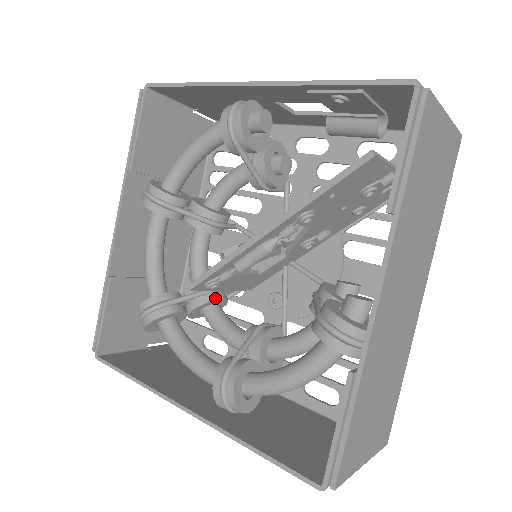
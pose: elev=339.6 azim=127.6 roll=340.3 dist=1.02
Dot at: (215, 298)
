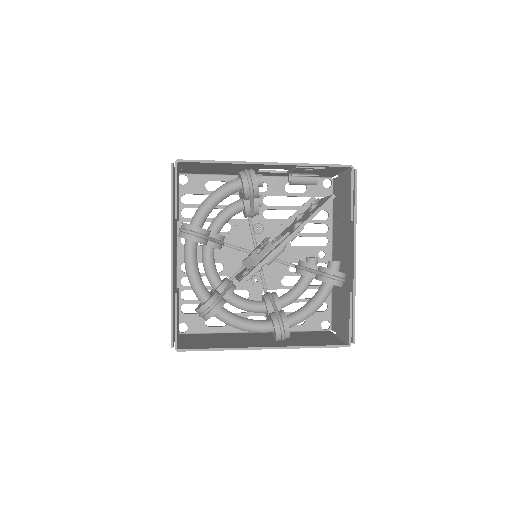
Dot at: (235, 287)
